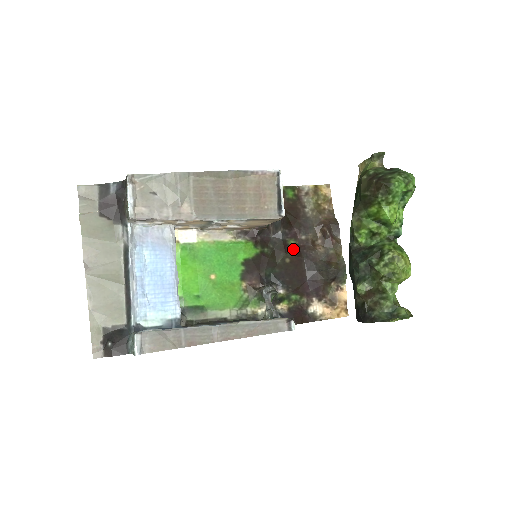
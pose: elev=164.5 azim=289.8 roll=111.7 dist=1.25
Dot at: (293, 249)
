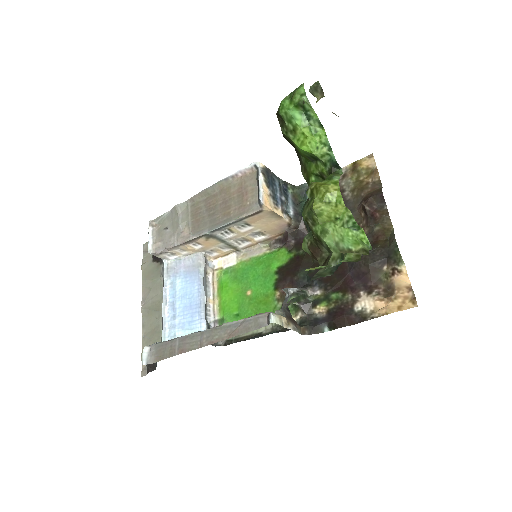
Dot at: occluded
